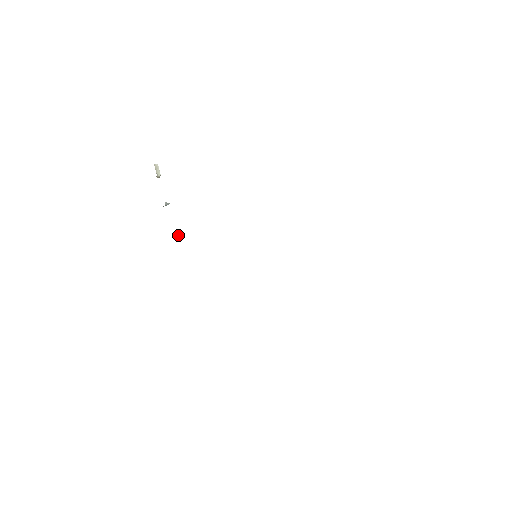
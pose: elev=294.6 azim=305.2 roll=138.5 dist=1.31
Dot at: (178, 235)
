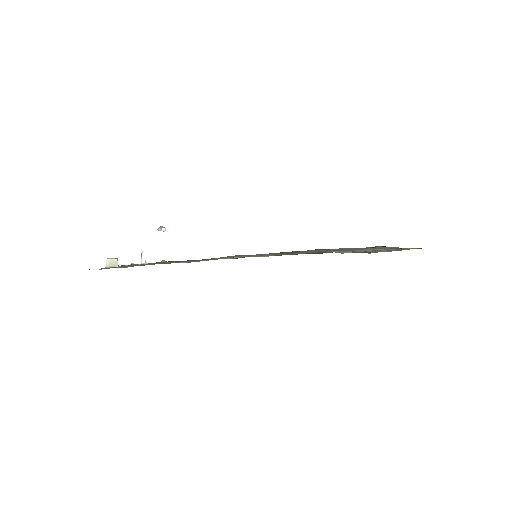
Dot at: (164, 231)
